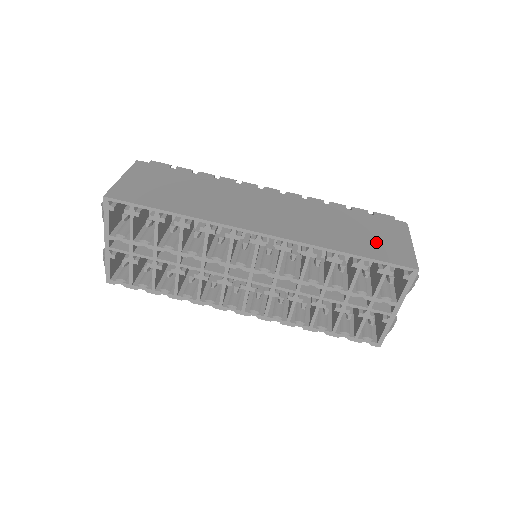
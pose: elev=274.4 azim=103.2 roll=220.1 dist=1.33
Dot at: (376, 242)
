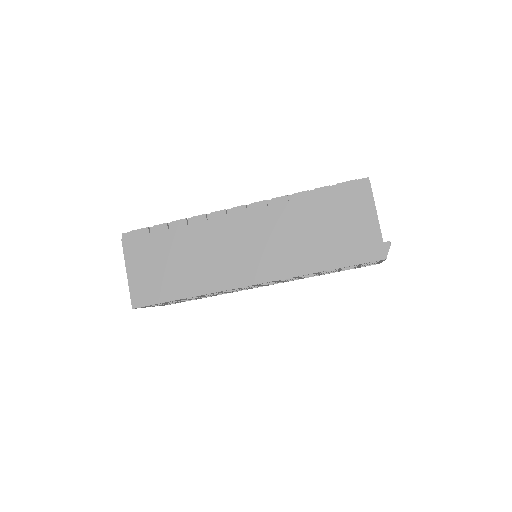
Dot at: (346, 239)
